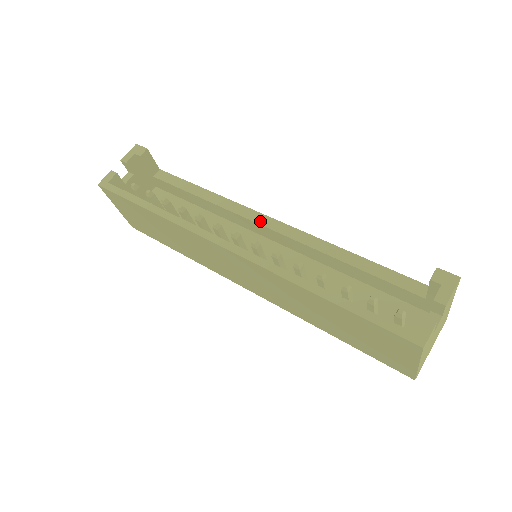
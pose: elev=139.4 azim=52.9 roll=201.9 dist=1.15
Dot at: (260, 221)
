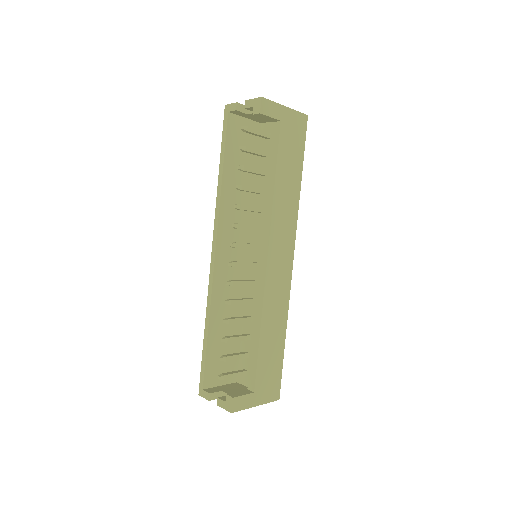
Dot at: (263, 250)
